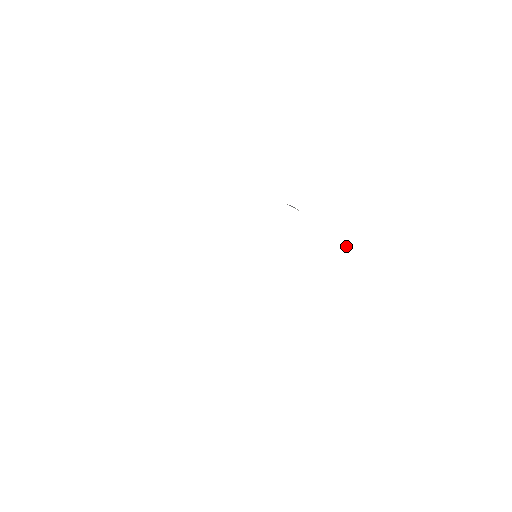
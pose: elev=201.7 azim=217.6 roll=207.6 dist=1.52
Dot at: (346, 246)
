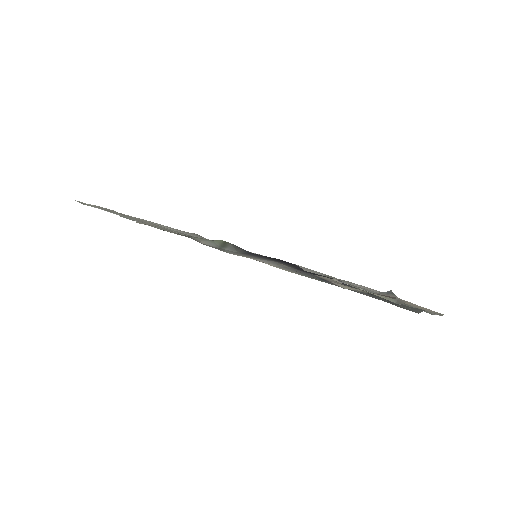
Dot at: occluded
